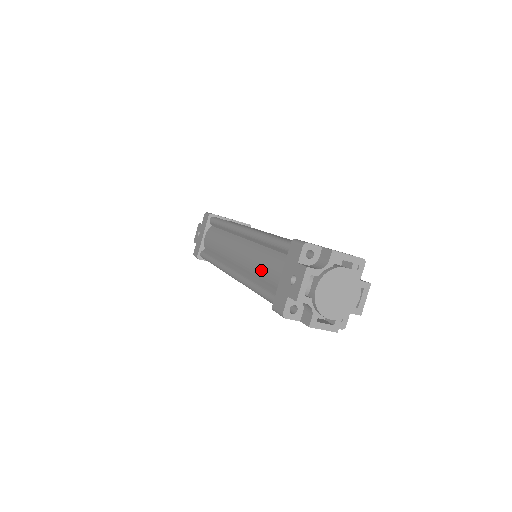
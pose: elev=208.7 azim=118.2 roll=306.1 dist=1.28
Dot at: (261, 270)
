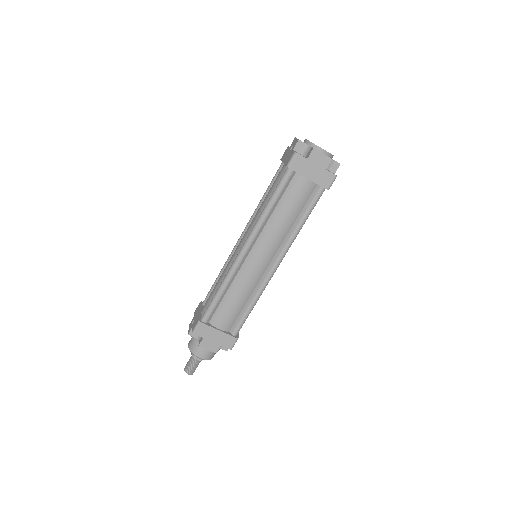
Dot at: (268, 196)
